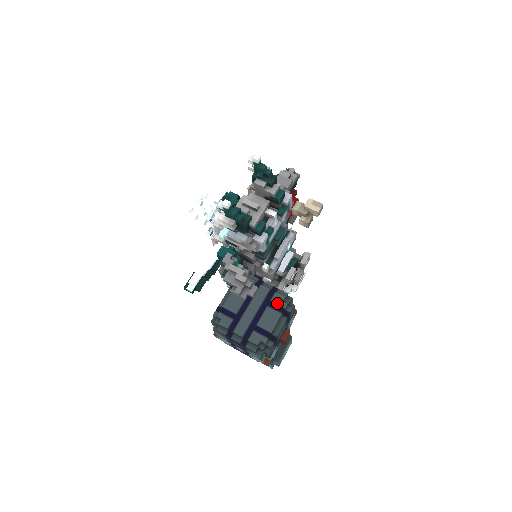
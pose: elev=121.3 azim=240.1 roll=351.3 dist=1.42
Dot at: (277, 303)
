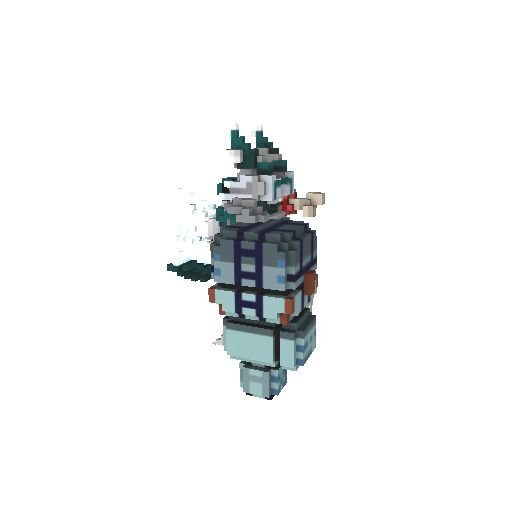
Dot at: (296, 223)
